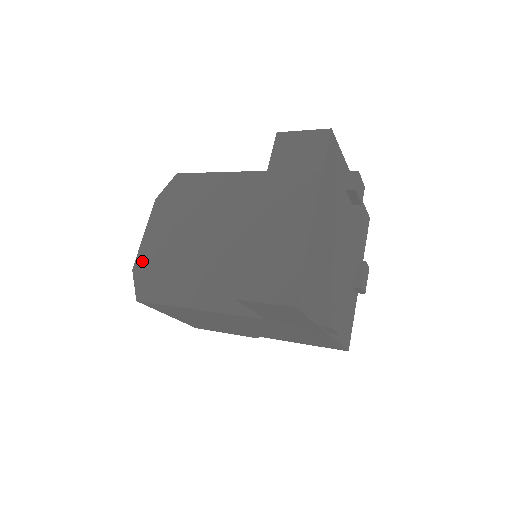
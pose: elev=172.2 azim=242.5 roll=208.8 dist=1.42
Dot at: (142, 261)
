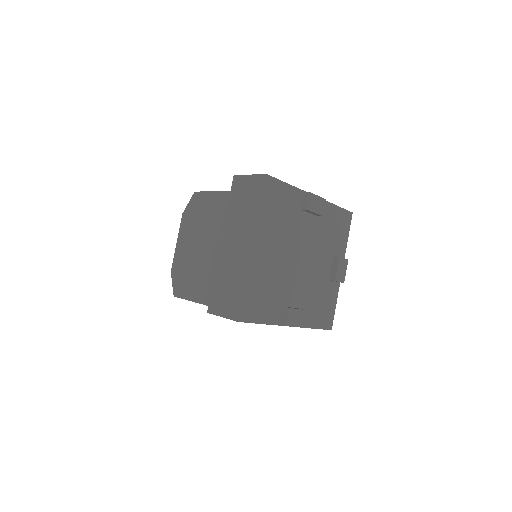
Dot at: (176, 265)
